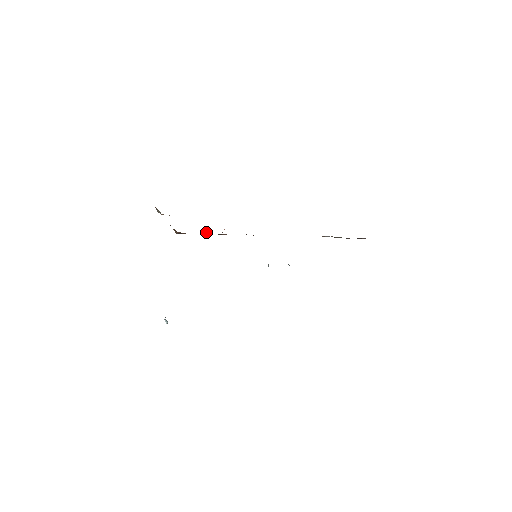
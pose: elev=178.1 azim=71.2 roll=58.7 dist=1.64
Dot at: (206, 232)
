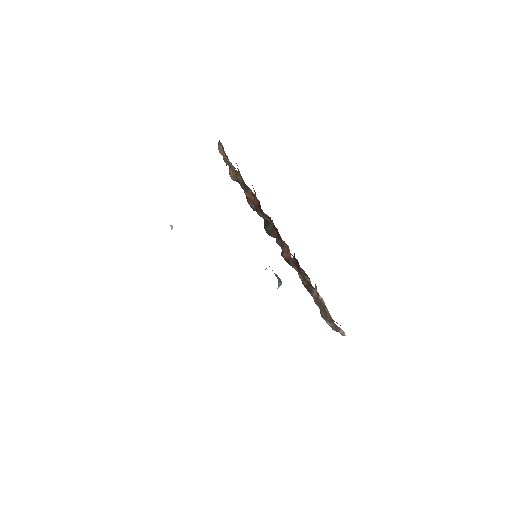
Dot at: occluded
